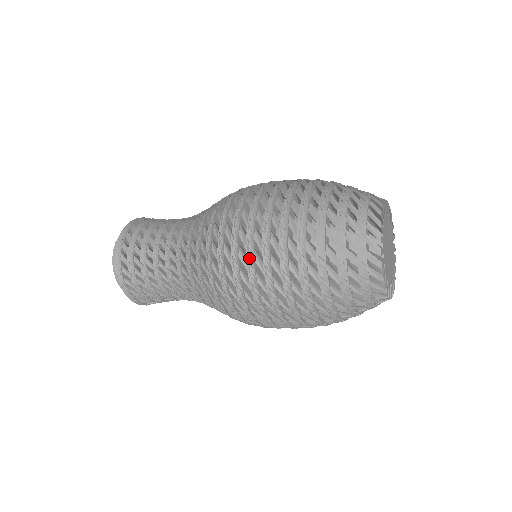
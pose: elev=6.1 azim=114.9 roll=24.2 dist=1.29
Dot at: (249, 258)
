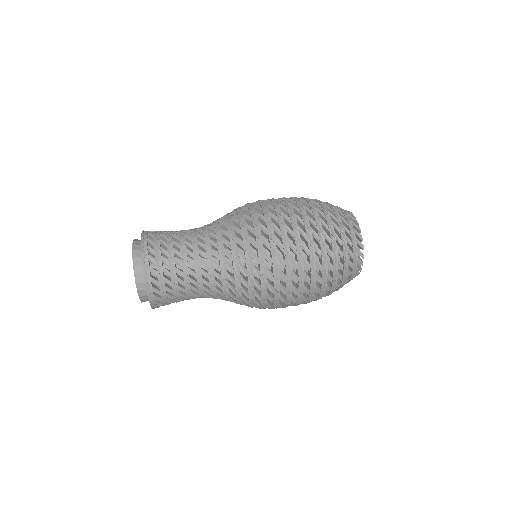
Dot at: occluded
